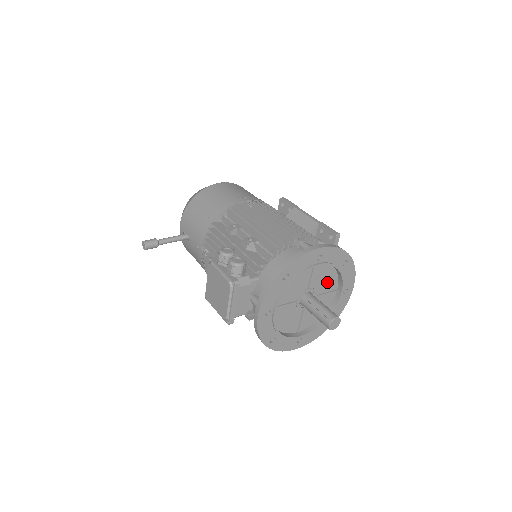
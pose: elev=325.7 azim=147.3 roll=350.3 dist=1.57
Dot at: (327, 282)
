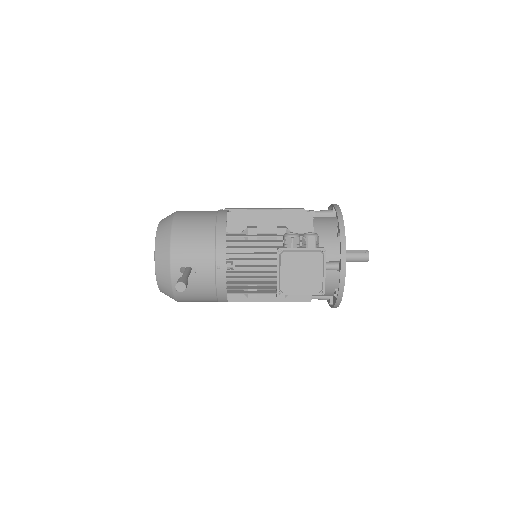
Dot at: occluded
